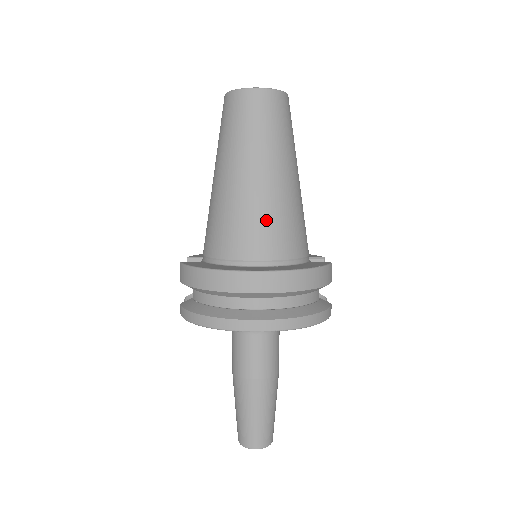
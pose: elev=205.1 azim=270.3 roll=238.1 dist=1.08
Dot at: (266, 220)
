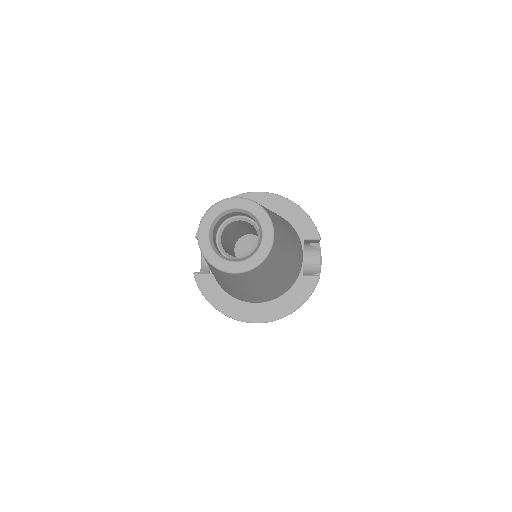
Dot at: (259, 297)
